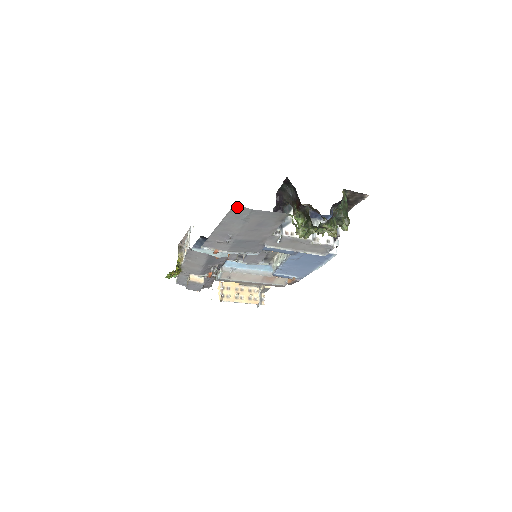
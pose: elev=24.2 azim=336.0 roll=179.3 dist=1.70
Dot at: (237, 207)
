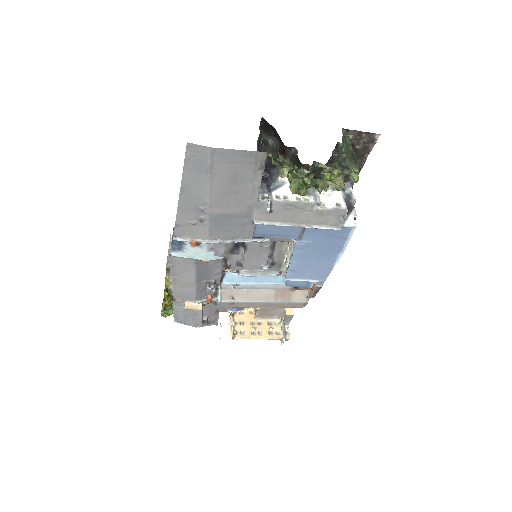
Dot at: (192, 148)
